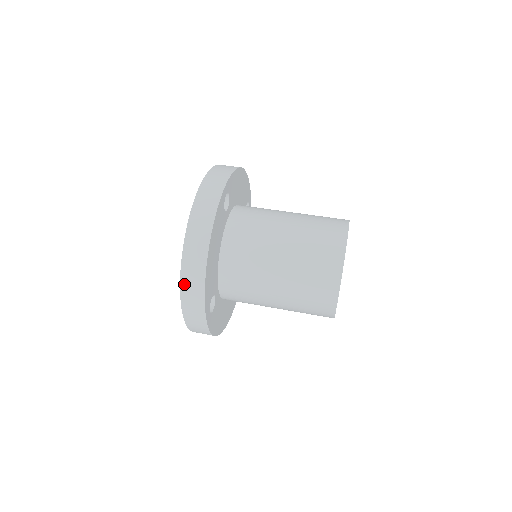
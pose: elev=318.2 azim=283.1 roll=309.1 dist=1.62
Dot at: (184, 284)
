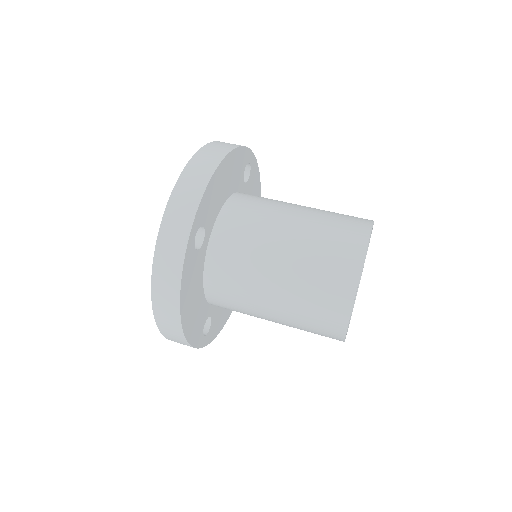
Dot at: (166, 335)
